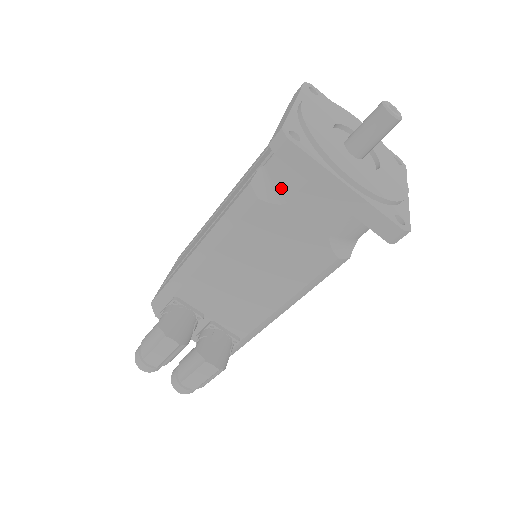
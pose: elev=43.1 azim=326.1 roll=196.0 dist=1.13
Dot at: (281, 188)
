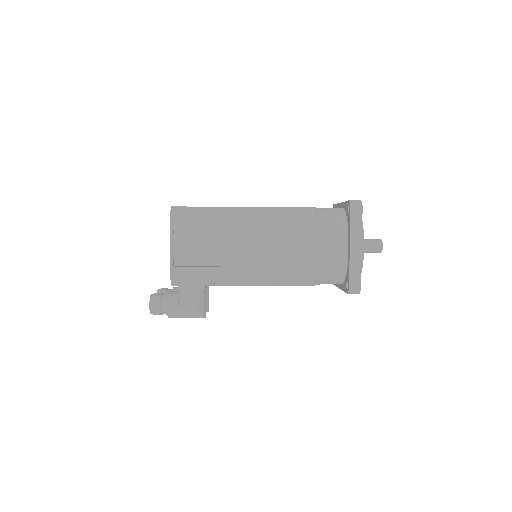
Dot at: (325, 281)
